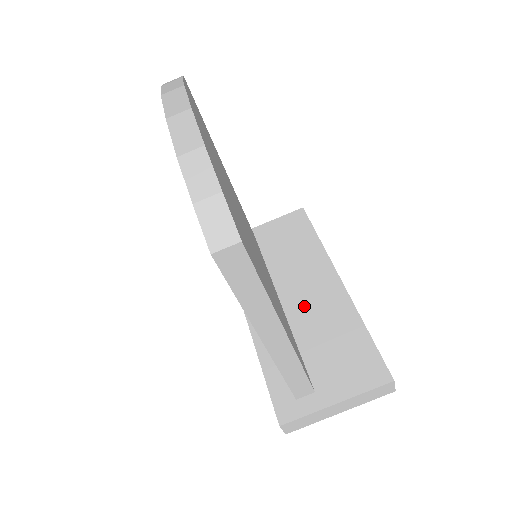
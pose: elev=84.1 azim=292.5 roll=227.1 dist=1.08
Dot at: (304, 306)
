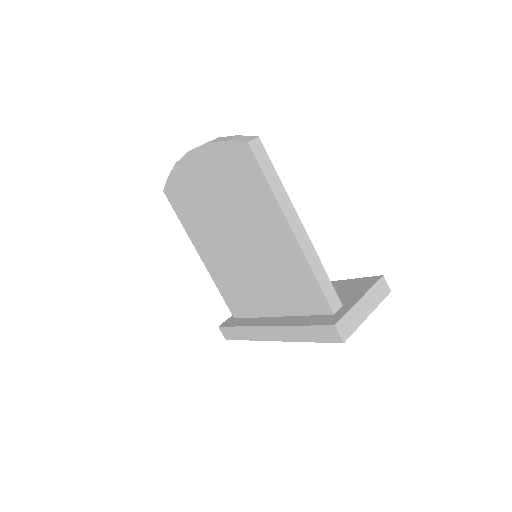
Dot at: occluded
